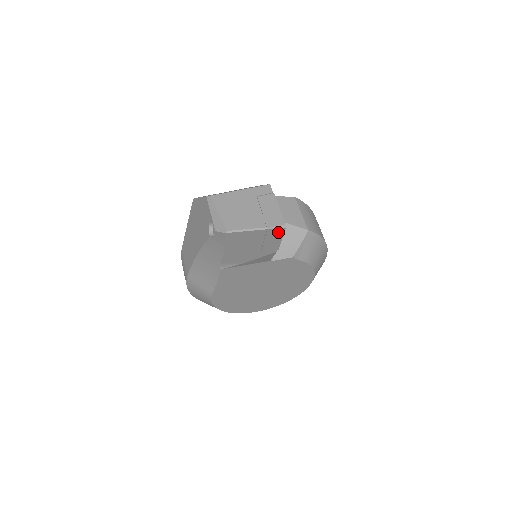
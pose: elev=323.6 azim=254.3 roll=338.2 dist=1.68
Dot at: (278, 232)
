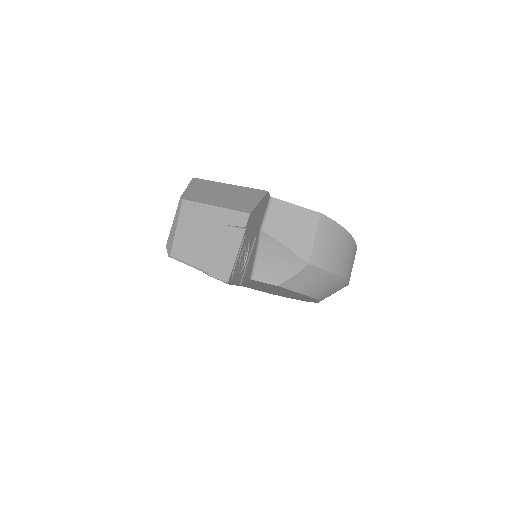
Dot at: occluded
